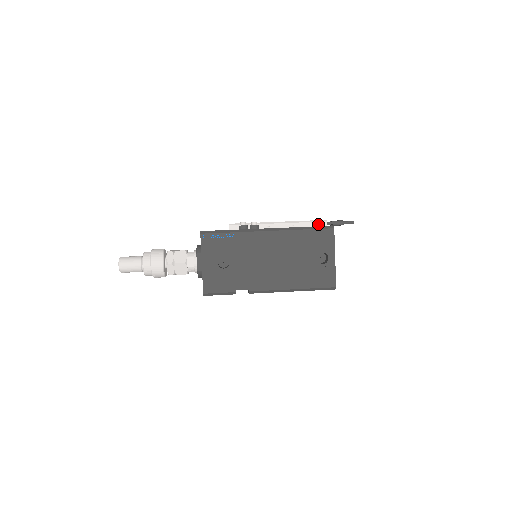
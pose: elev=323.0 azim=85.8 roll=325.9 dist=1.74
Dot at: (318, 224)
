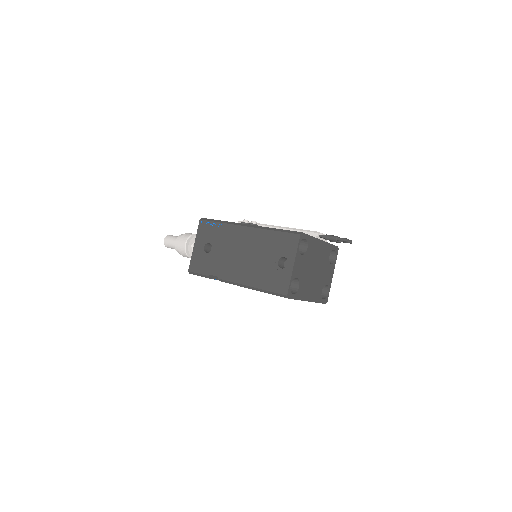
Dot at: (309, 234)
